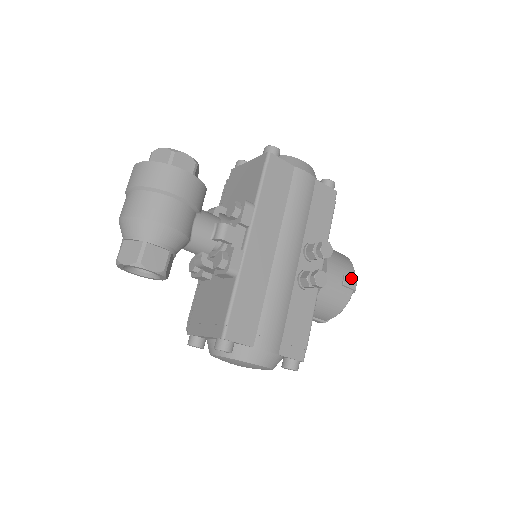
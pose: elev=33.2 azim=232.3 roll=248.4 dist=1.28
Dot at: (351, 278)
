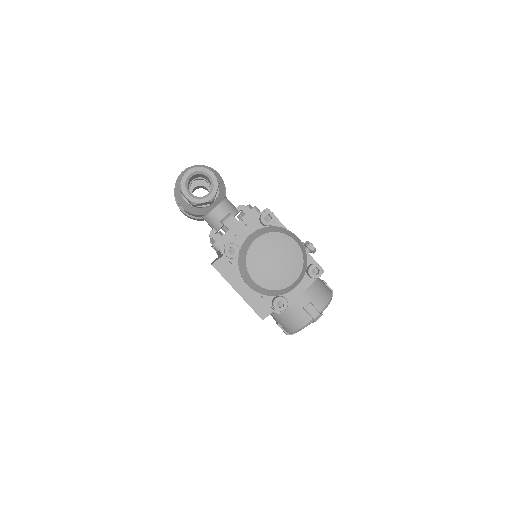
Dot at: occluded
